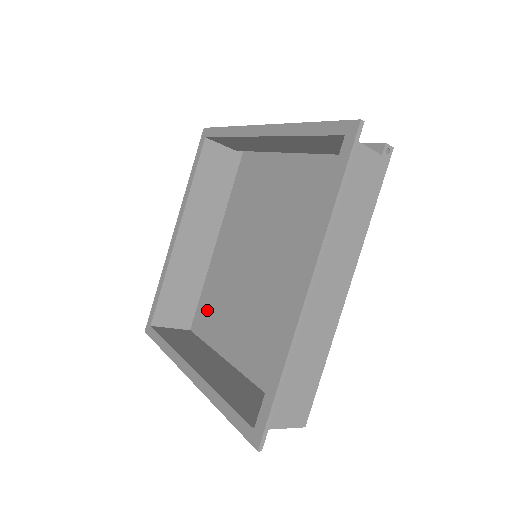
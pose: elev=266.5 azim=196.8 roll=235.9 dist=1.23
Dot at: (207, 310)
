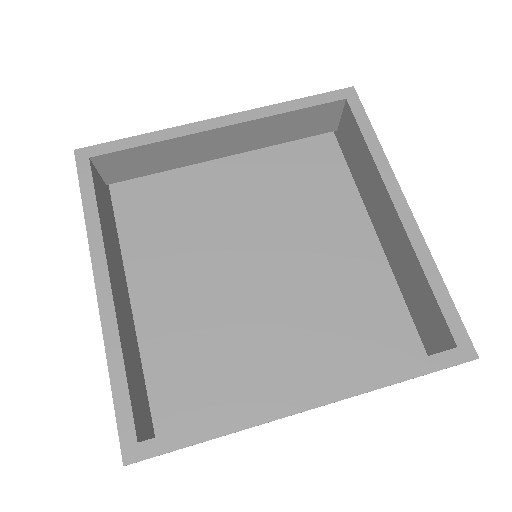
Dot at: (179, 384)
